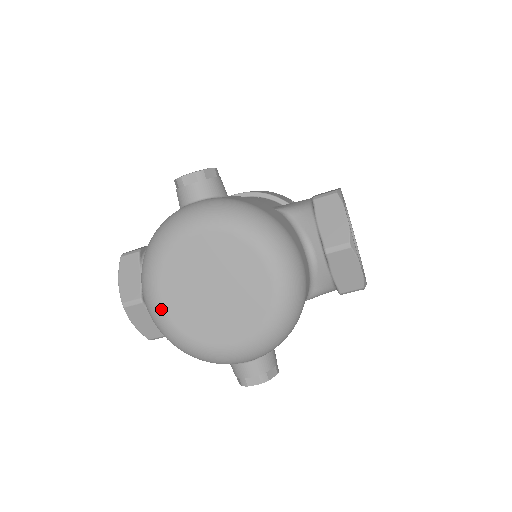
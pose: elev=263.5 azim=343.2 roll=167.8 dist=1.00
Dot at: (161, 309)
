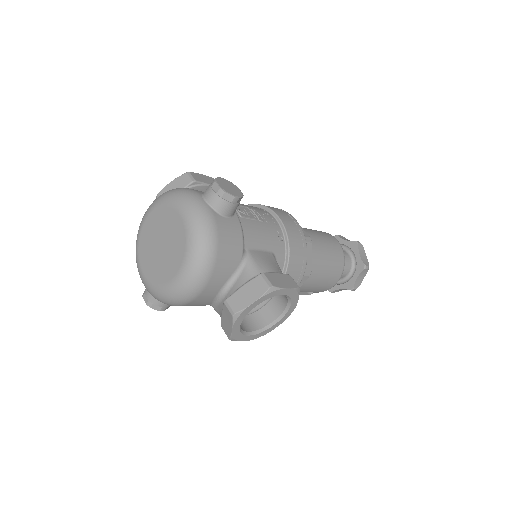
Dot at: (144, 221)
